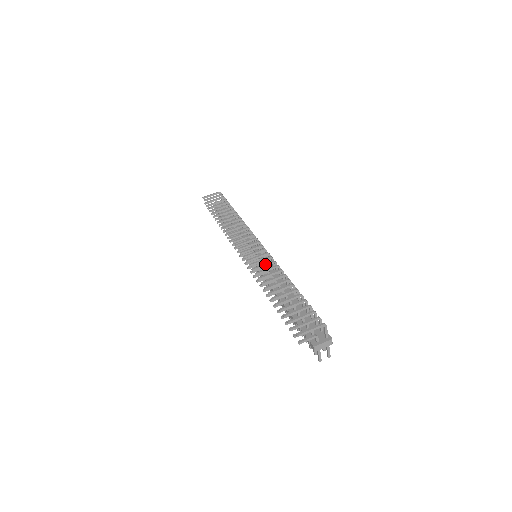
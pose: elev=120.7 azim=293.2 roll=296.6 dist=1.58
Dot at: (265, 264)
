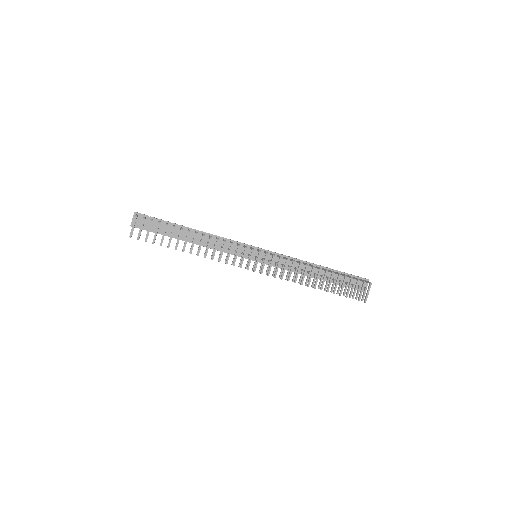
Dot at: occluded
